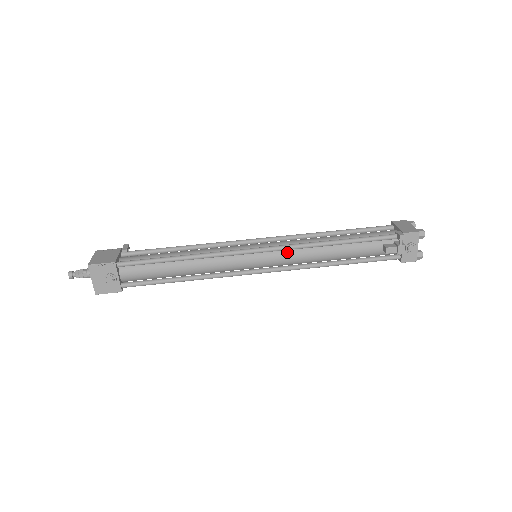
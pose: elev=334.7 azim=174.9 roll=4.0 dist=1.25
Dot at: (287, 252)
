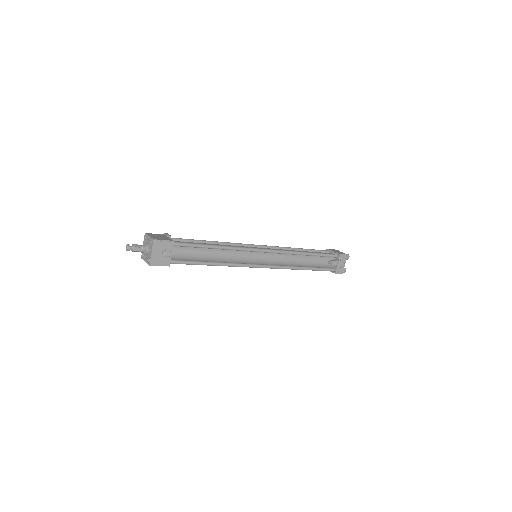
Dot at: (278, 255)
